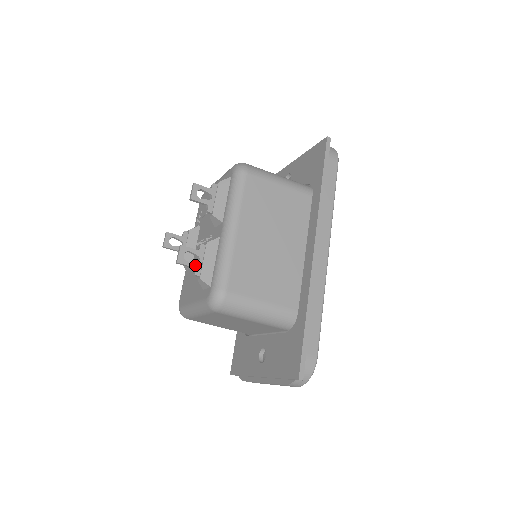
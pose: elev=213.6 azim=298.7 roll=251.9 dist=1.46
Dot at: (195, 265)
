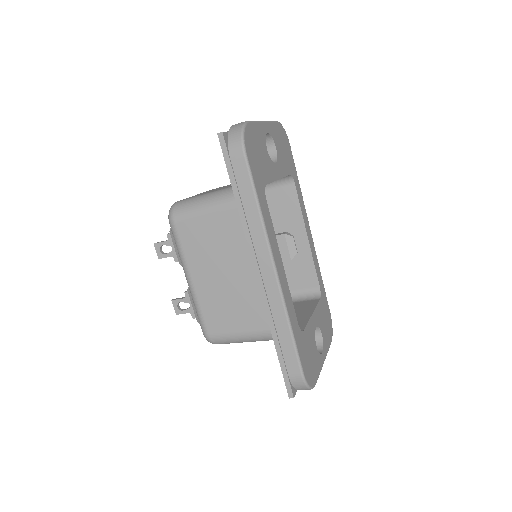
Dot at: (189, 311)
